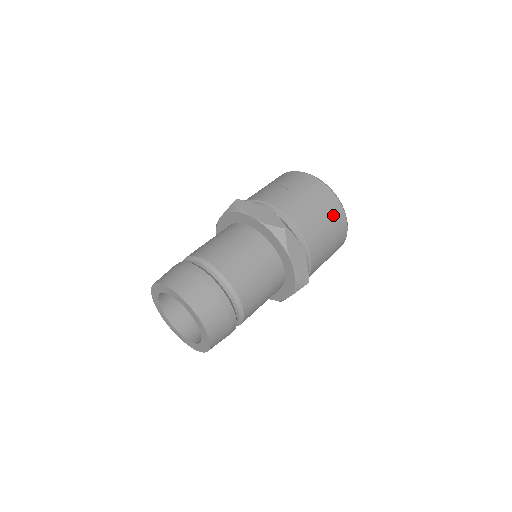
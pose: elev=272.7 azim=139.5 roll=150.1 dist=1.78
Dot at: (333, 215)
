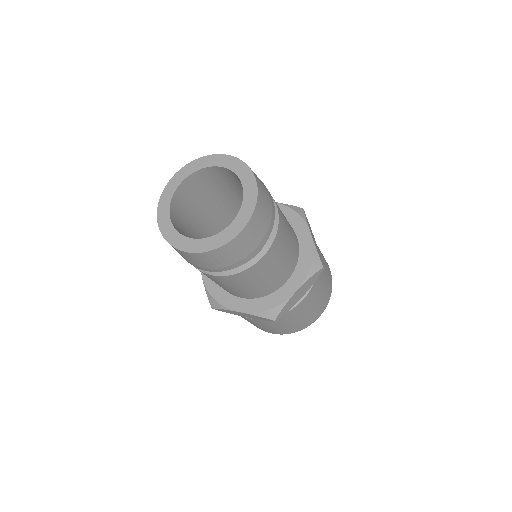
Dot at: occluded
